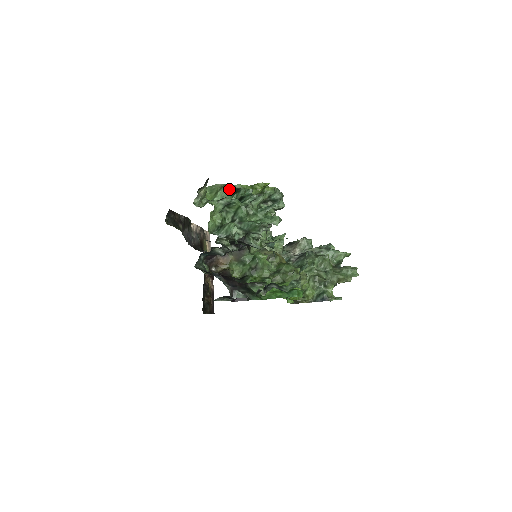
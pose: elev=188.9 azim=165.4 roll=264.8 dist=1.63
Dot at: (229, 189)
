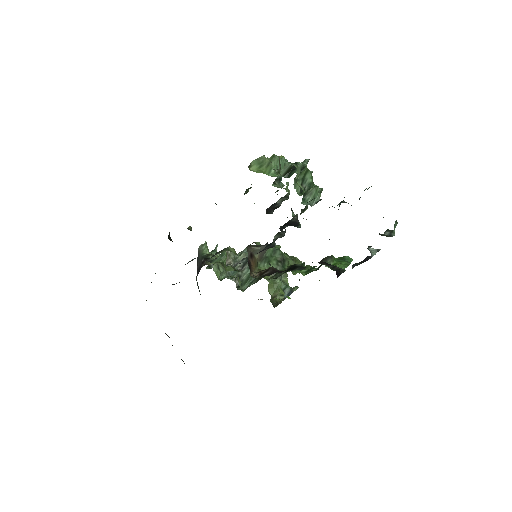
Dot at: (280, 158)
